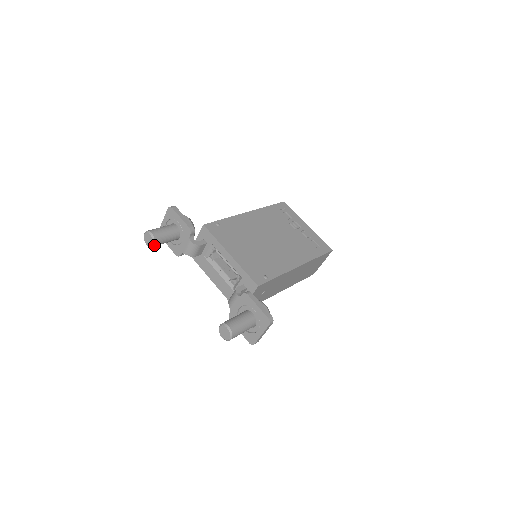
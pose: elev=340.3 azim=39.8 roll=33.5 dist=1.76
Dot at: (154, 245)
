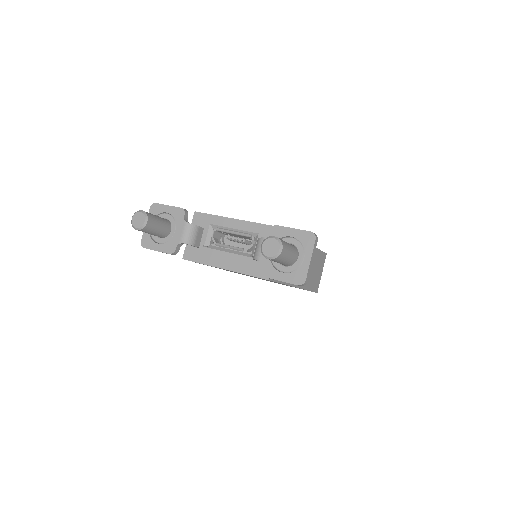
Dot at: (147, 223)
